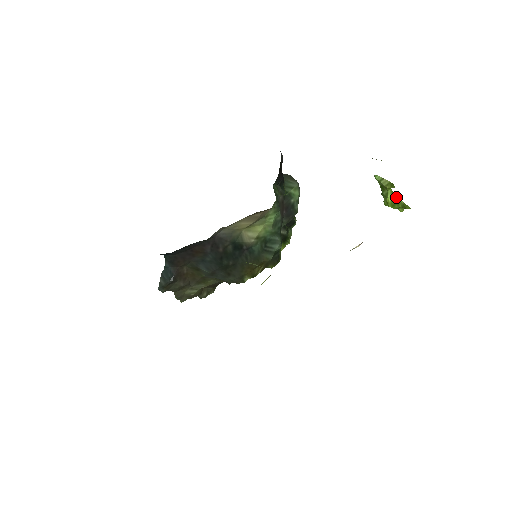
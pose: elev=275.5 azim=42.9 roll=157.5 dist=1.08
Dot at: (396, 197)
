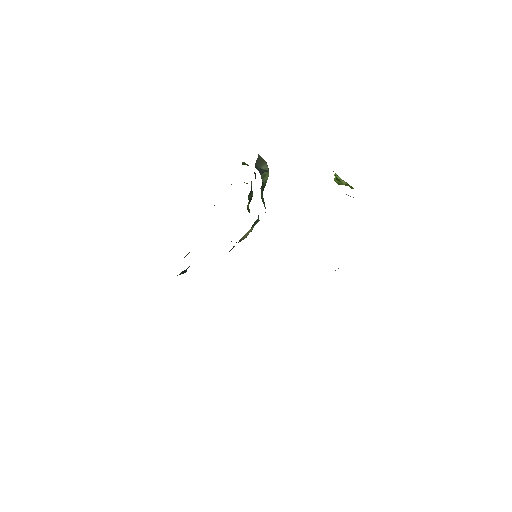
Dot at: (347, 183)
